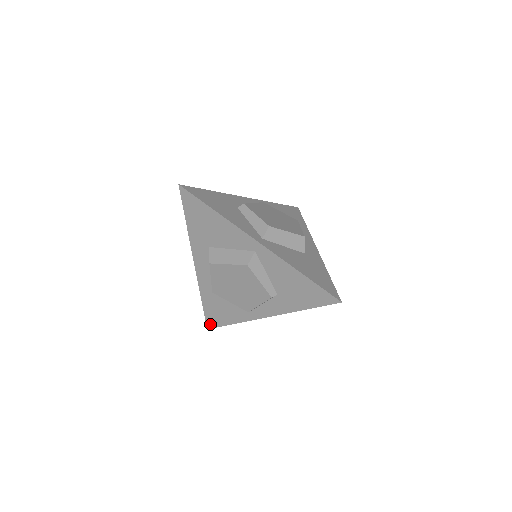
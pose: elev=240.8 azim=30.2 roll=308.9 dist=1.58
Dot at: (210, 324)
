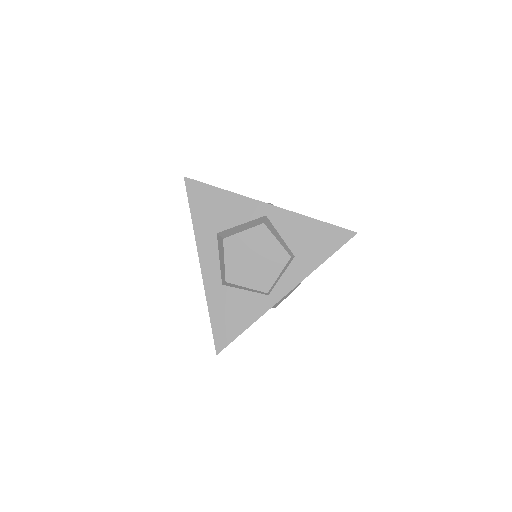
Dot at: (220, 344)
